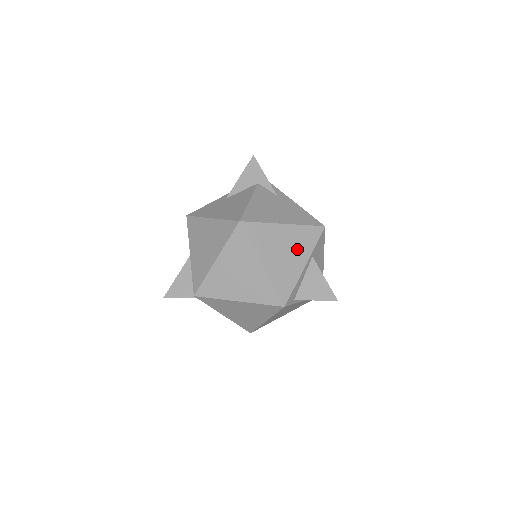
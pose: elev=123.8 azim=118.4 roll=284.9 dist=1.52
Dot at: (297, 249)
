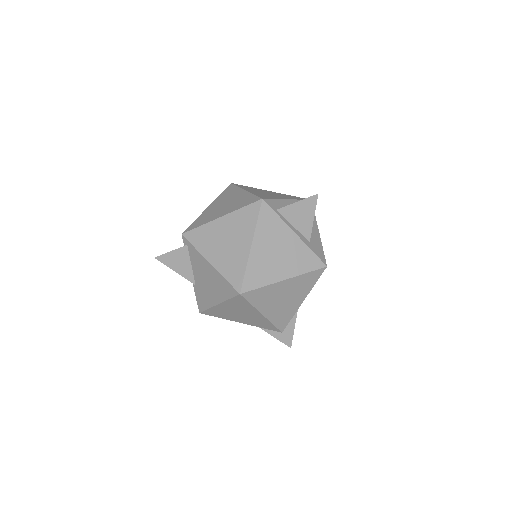
Dot at: (281, 196)
